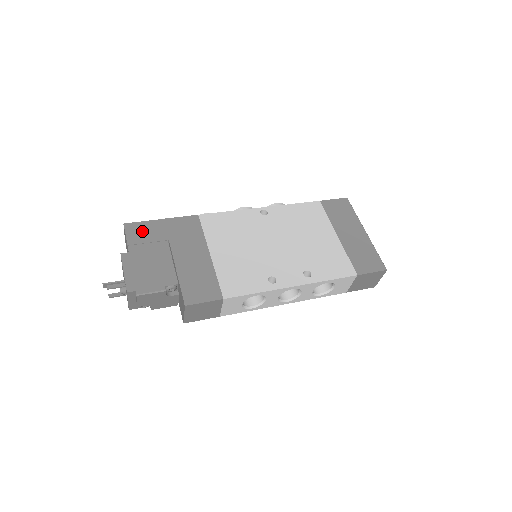
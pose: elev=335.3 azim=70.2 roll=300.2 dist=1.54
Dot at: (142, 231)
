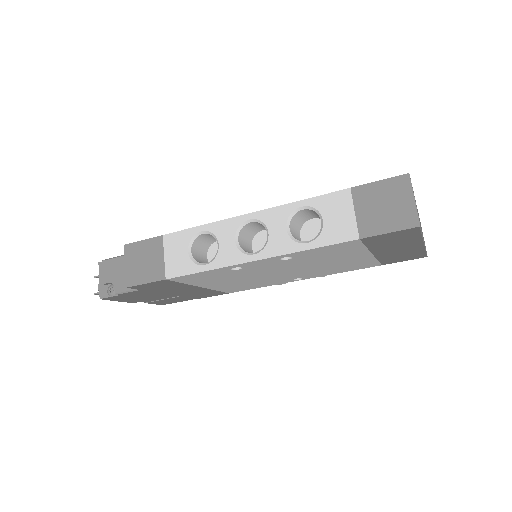
Dot at: occluded
